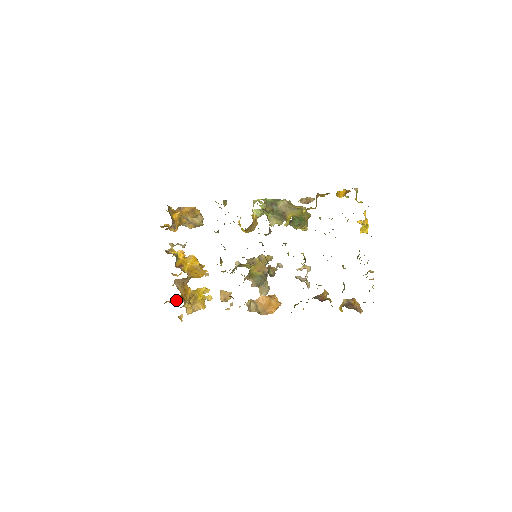
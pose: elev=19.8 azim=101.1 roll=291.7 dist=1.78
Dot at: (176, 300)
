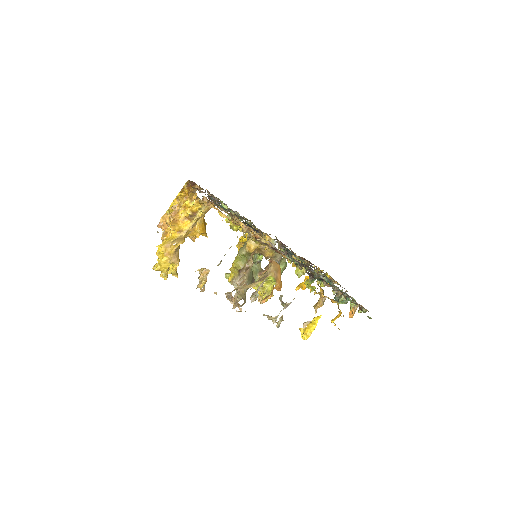
Dot at: (174, 222)
